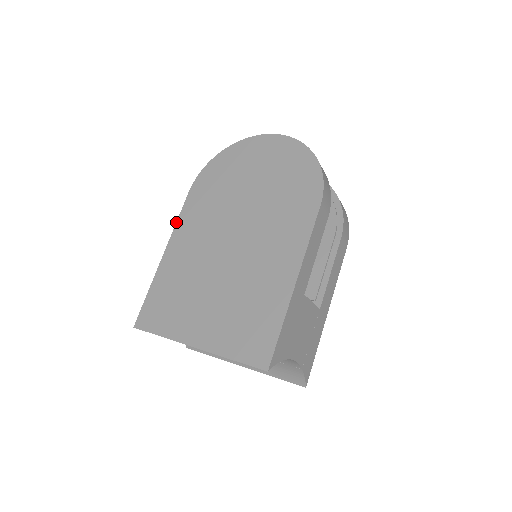
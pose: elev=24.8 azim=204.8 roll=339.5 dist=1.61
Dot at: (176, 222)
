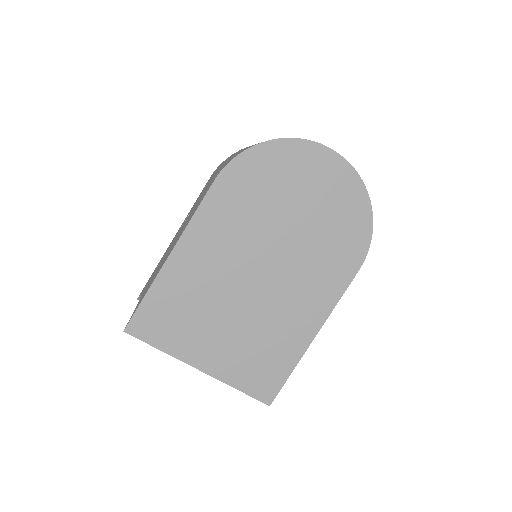
Dot at: (192, 218)
